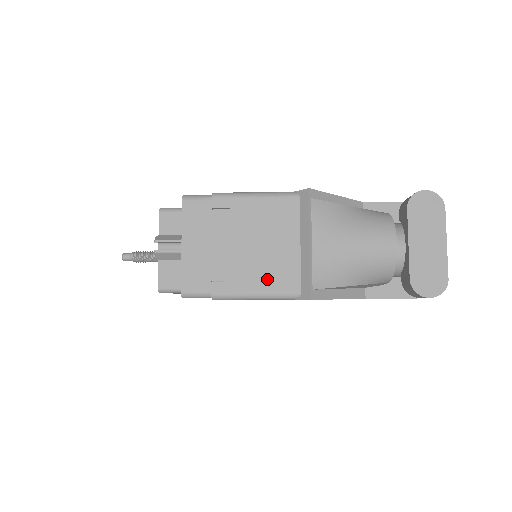
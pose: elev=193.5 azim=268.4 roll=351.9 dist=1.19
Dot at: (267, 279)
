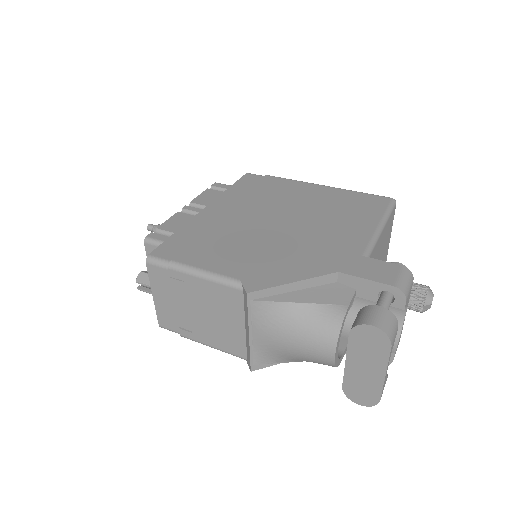
Dot at: (220, 341)
